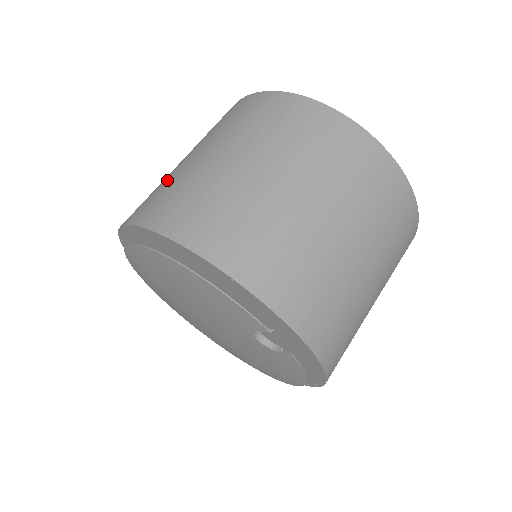
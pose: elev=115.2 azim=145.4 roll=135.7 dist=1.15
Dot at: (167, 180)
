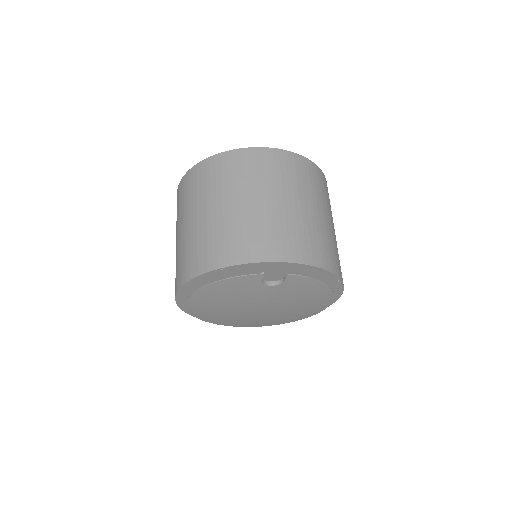
Dot at: occluded
